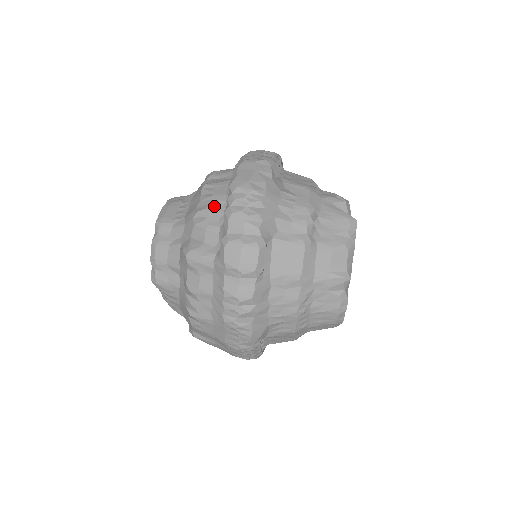
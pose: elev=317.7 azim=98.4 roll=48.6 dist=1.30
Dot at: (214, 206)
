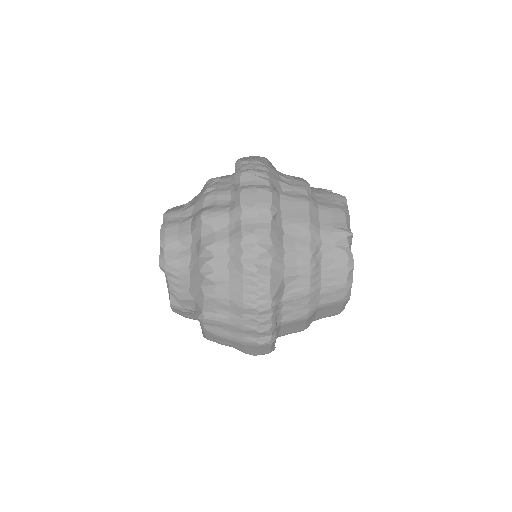
Dot at: (222, 182)
